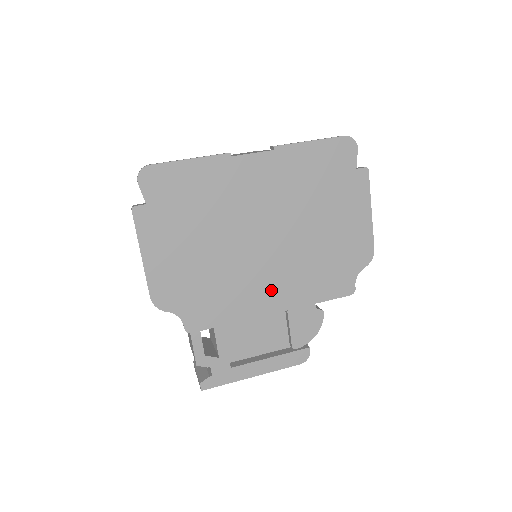
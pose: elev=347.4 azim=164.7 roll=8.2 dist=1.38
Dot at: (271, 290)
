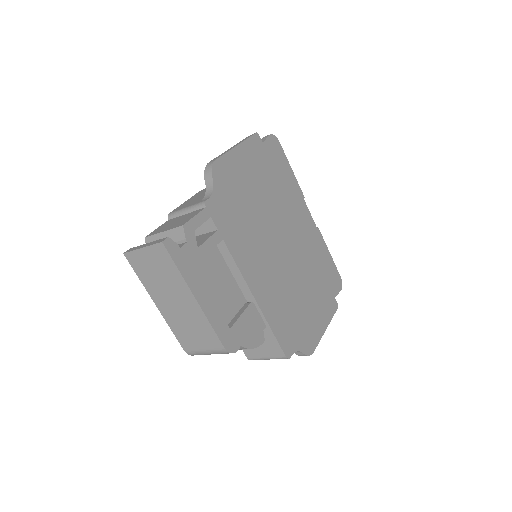
Dot at: (260, 273)
